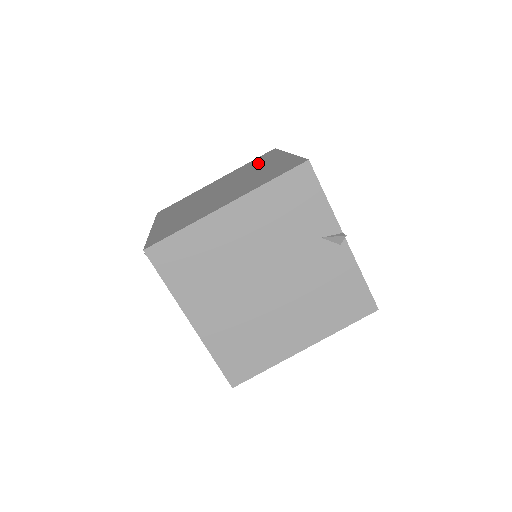
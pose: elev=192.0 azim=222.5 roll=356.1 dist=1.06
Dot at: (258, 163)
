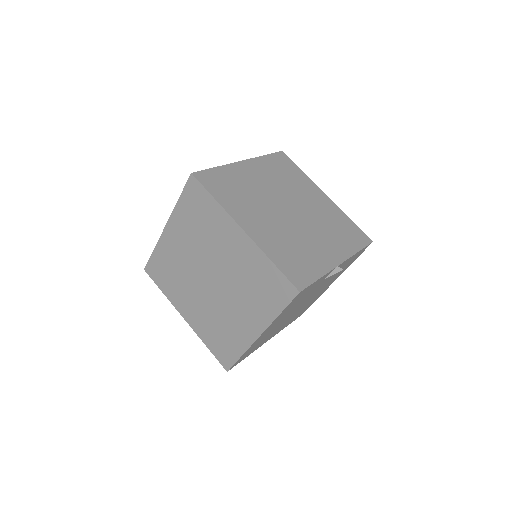
Dot at: (206, 223)
